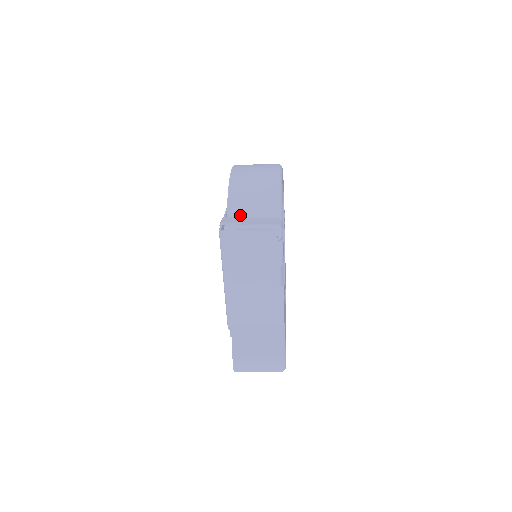
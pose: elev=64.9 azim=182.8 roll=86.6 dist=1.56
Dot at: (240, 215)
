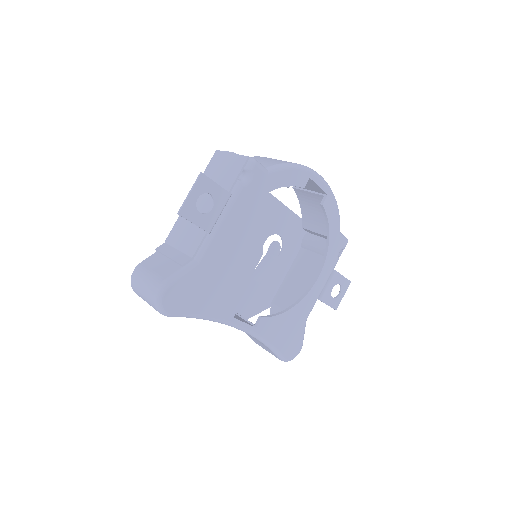
Dot at: occluded
